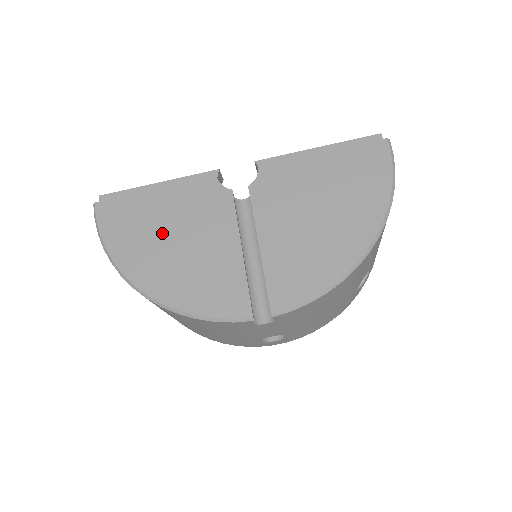
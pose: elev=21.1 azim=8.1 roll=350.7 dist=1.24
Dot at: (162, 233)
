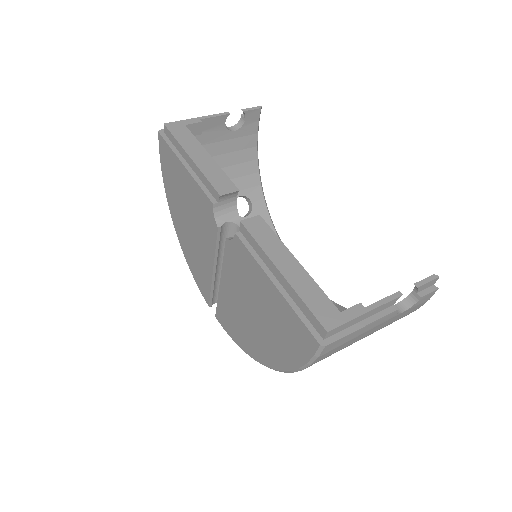
Dot at: (183, 204)
